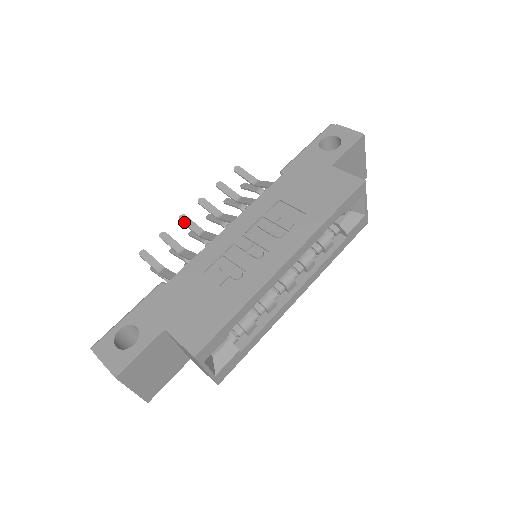
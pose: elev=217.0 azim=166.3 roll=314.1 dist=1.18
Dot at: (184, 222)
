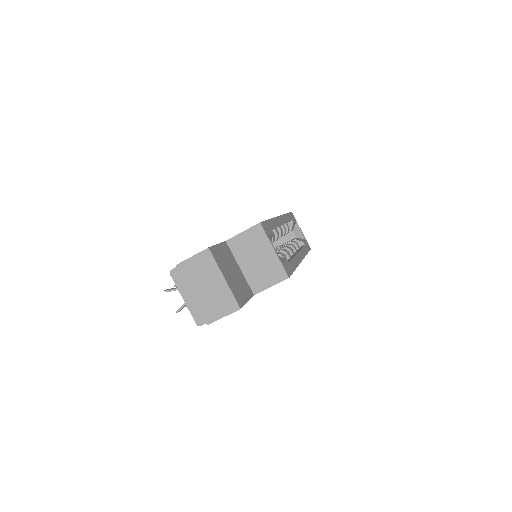
Dot at: occluded
